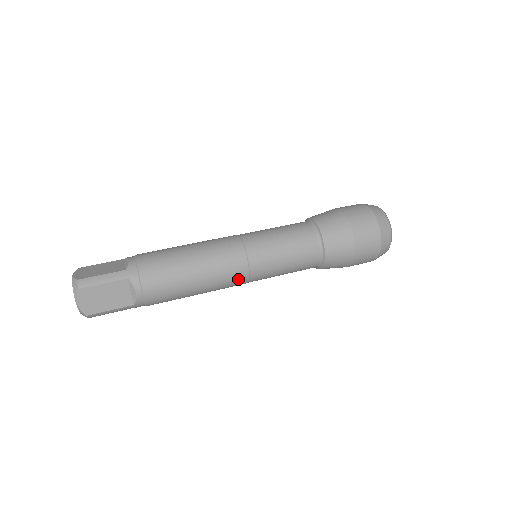
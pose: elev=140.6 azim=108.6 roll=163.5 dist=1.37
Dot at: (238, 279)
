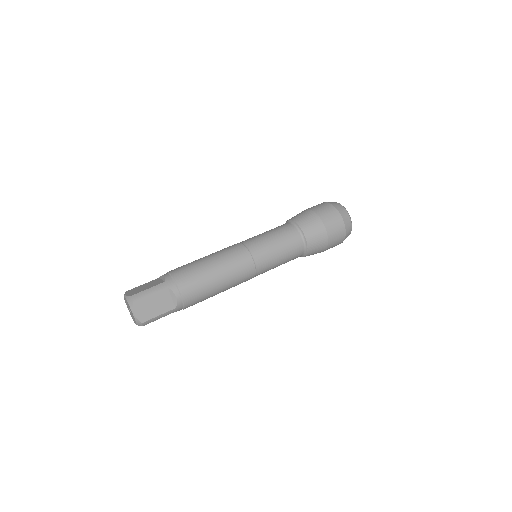
Dot at: (248, 273)
